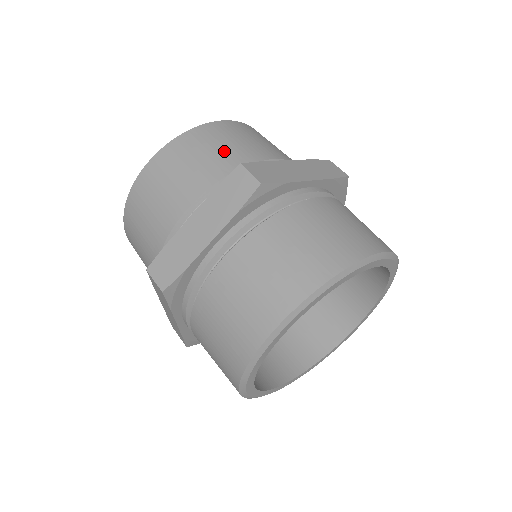
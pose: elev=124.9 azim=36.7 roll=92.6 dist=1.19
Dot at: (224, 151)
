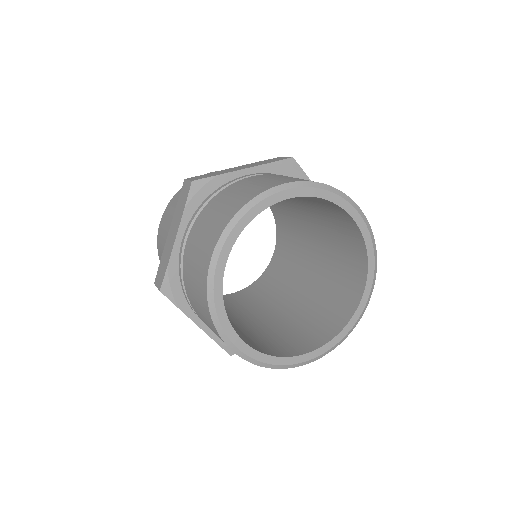
Dot at: occluded
